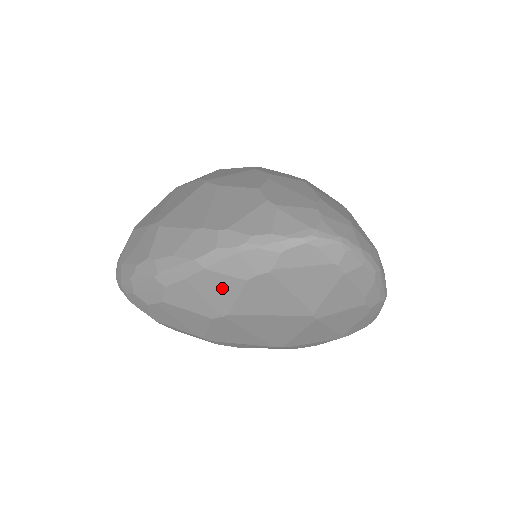
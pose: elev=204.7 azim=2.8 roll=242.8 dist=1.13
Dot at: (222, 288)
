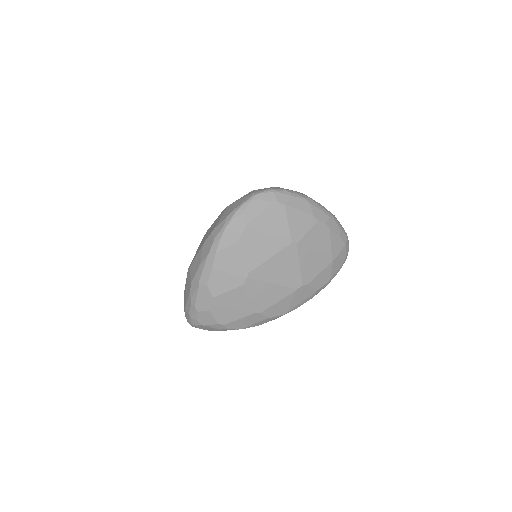
Dot at: (232, 258)
